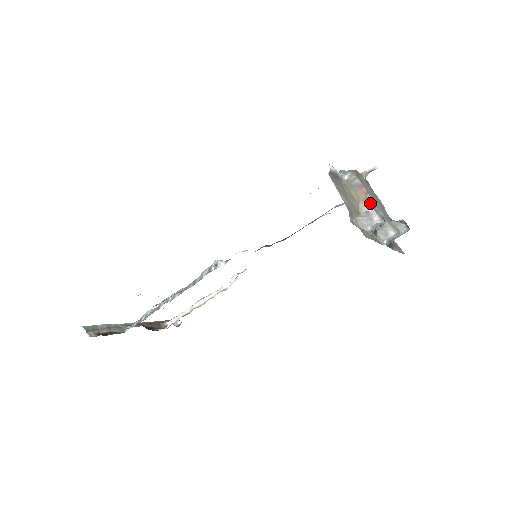
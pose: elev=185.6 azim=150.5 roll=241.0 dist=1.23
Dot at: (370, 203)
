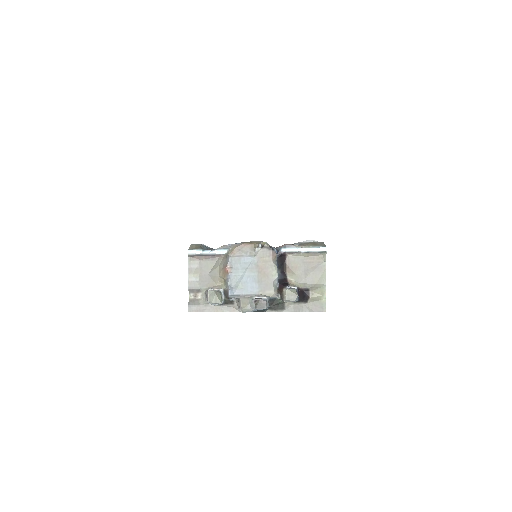
Dot at: (227, 281)
